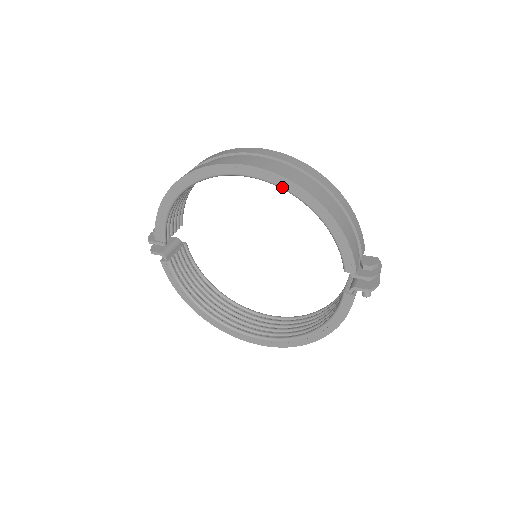
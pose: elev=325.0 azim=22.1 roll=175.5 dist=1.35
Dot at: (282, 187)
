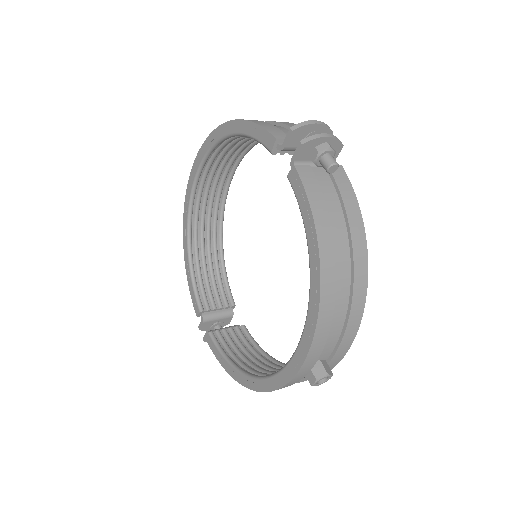
Dot at: (209, 148)
